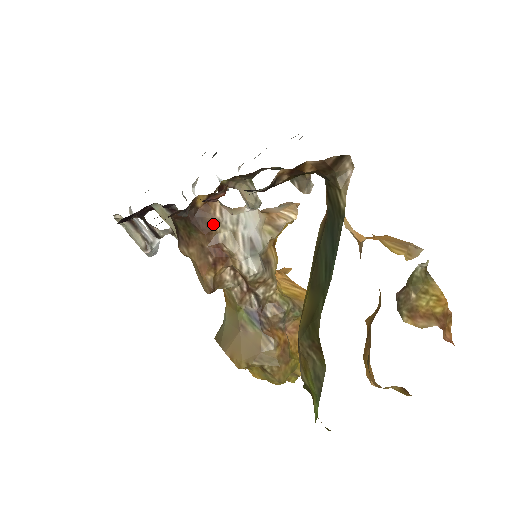
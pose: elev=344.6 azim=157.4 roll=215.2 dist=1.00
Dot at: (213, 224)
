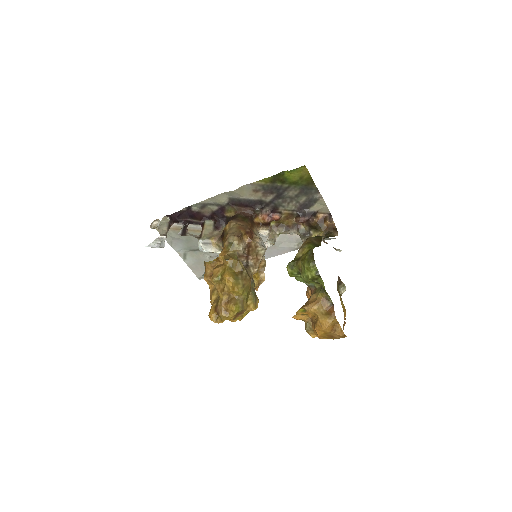
Dot at: (255, 228)
